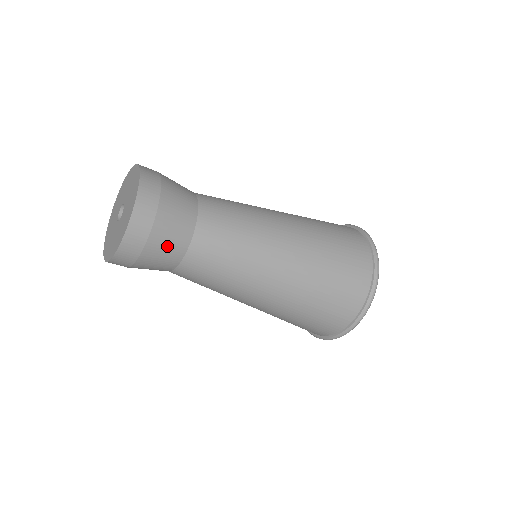
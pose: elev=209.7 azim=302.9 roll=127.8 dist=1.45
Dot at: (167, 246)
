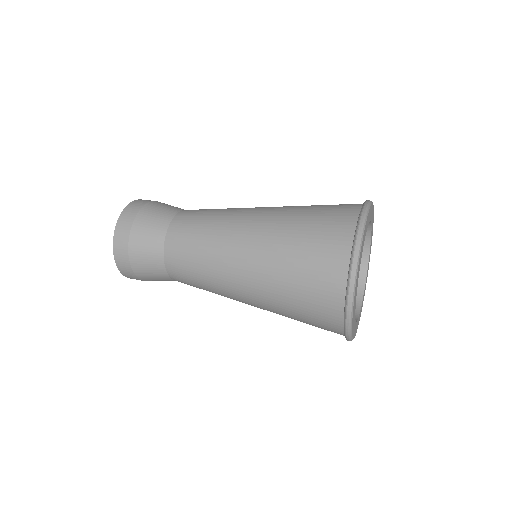
Dot at: occluded
